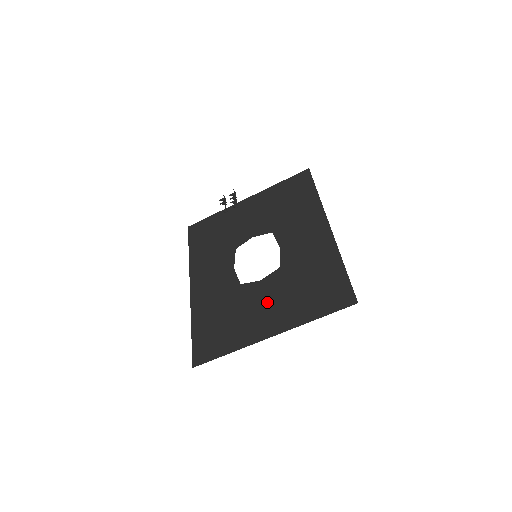
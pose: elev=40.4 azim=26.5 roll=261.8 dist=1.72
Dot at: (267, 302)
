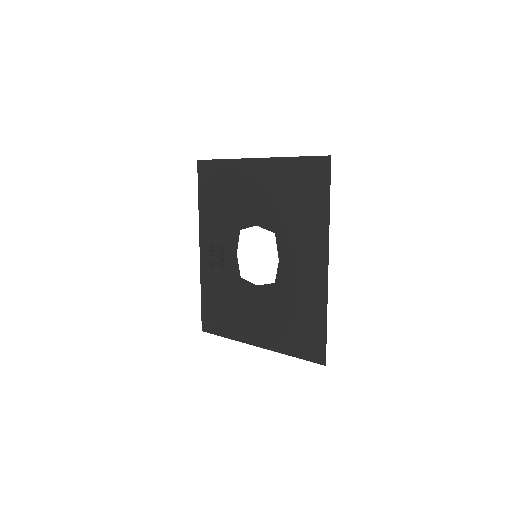
Dot at: (259, 313)
